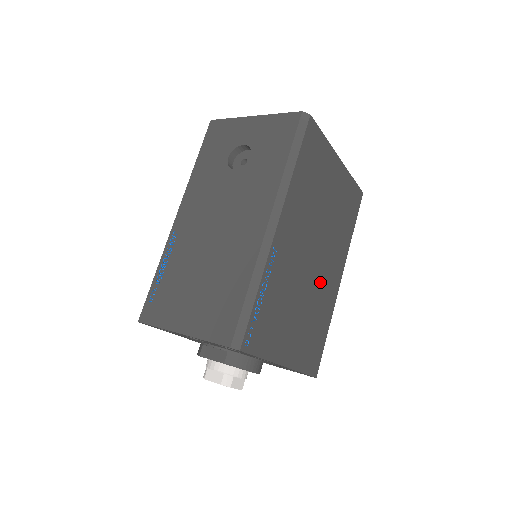
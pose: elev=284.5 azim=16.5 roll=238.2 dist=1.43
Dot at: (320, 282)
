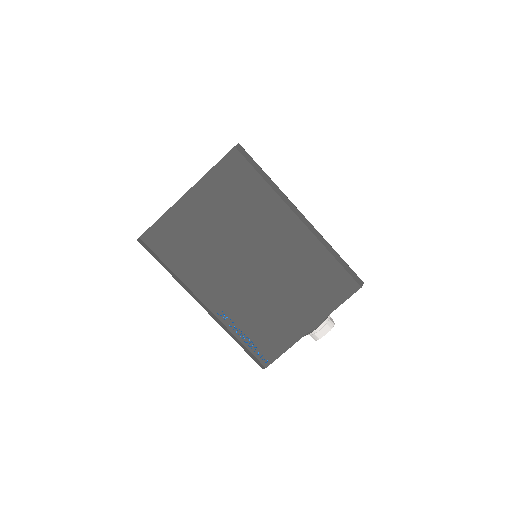
Dot at: (279, 258)
